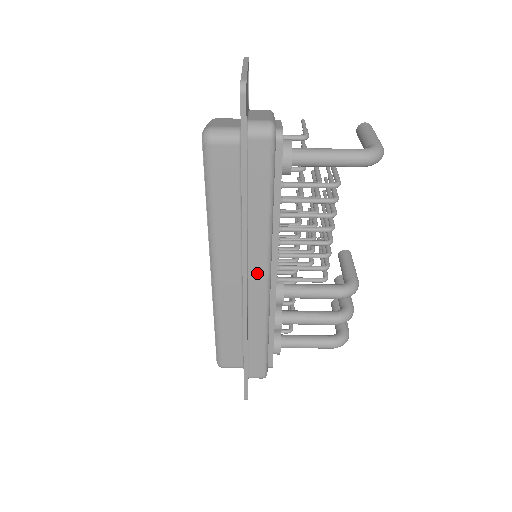
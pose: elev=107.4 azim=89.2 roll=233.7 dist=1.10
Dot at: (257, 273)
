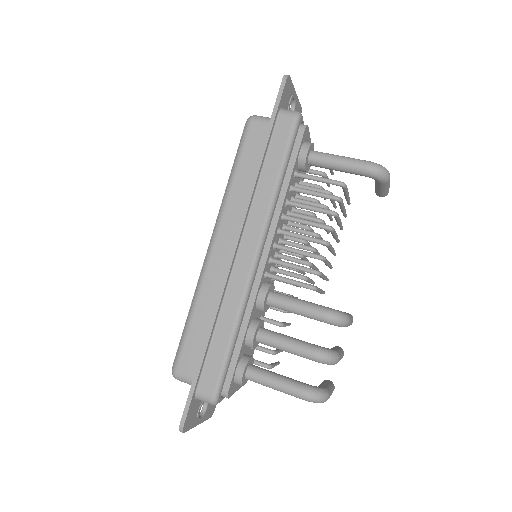
Dot at: (249, 242)
